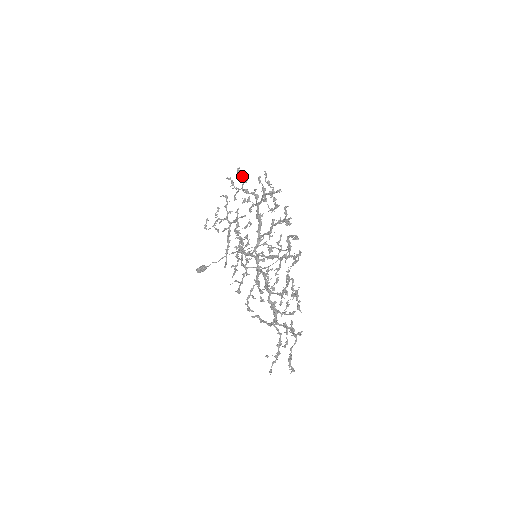
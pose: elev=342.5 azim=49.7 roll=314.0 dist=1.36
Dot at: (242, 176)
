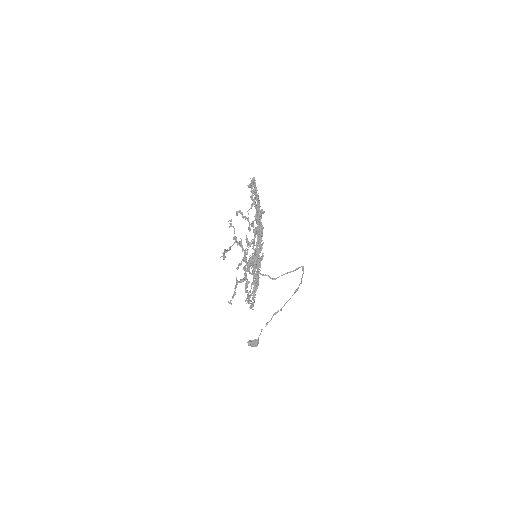
Dot at: occluded
